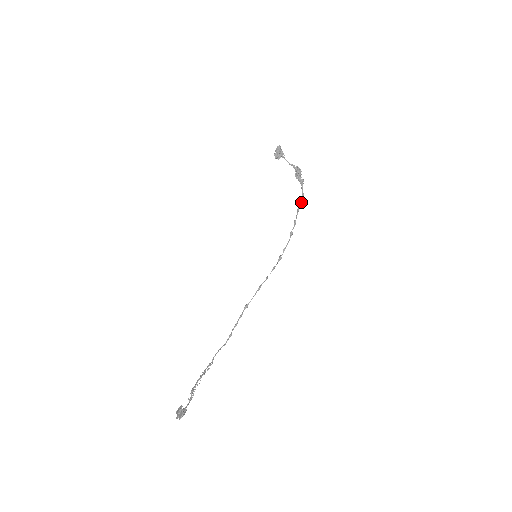
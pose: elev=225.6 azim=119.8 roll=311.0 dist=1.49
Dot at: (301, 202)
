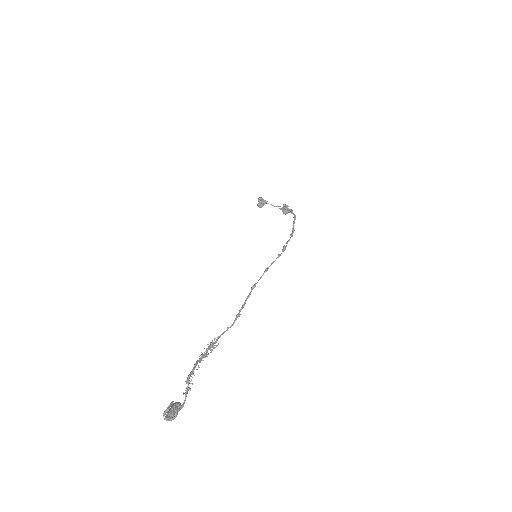
Dot at: (295, 219)
